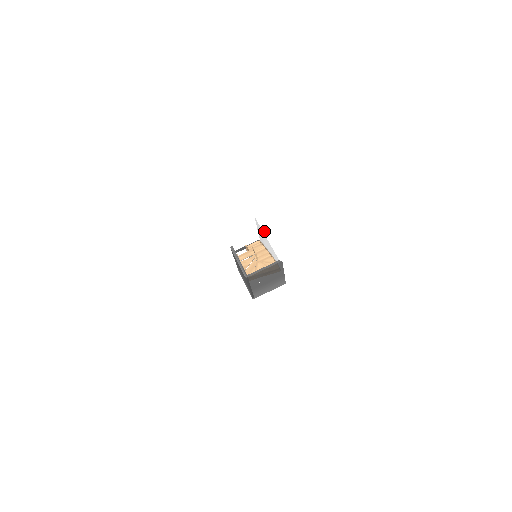
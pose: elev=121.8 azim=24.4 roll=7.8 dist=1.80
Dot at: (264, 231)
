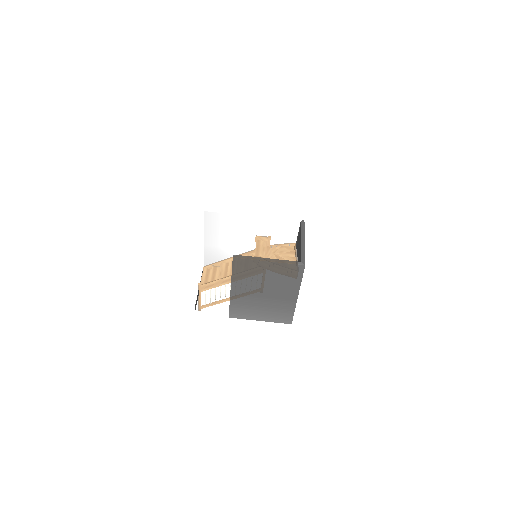
Dot at: (239, 213)
